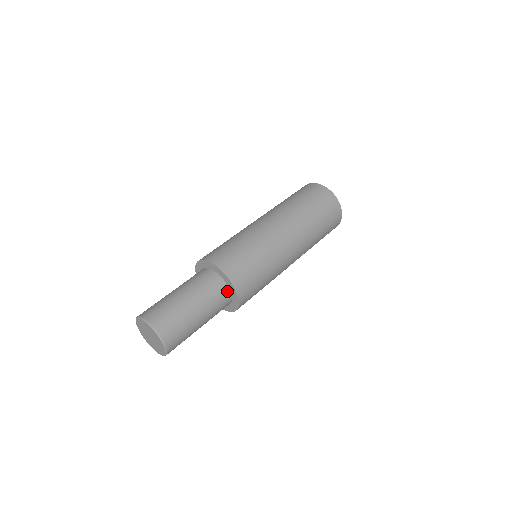
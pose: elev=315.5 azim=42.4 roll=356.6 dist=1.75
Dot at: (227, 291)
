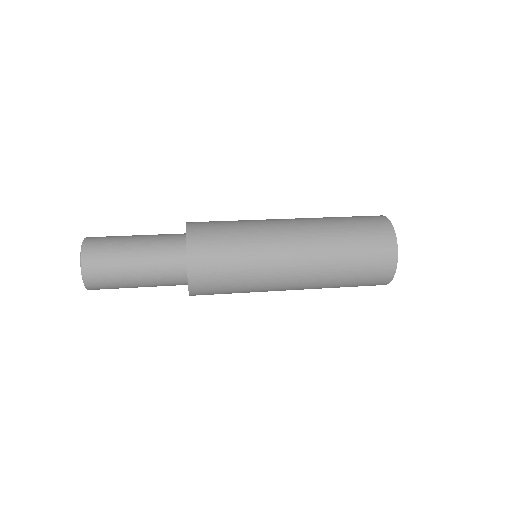
Dot at: (182, 242)
